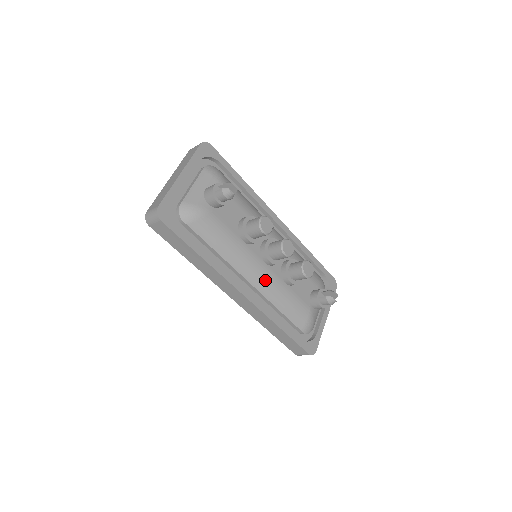
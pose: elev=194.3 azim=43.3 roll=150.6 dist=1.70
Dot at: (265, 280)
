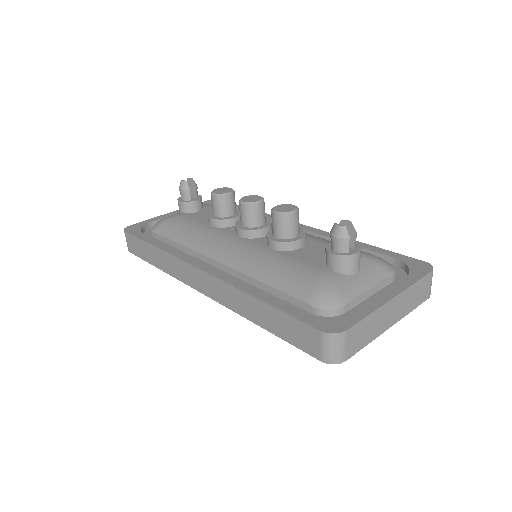
Dot at: (236, 251)
